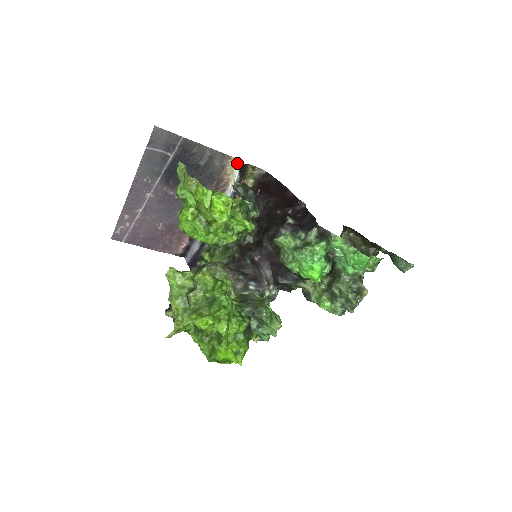
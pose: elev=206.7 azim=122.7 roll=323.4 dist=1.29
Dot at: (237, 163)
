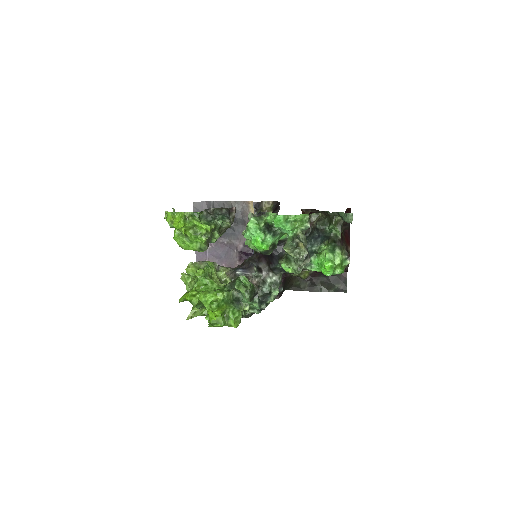
Dot at: occluded
